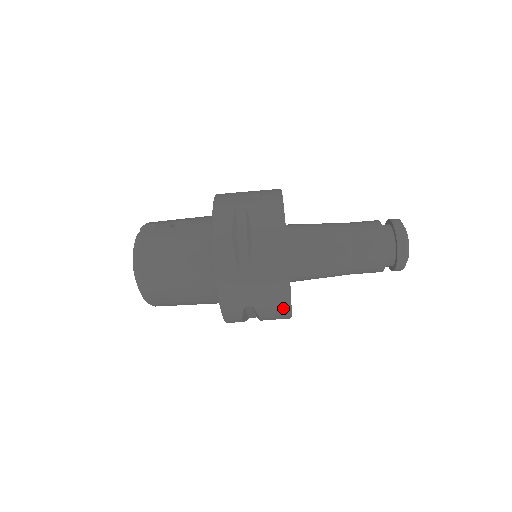
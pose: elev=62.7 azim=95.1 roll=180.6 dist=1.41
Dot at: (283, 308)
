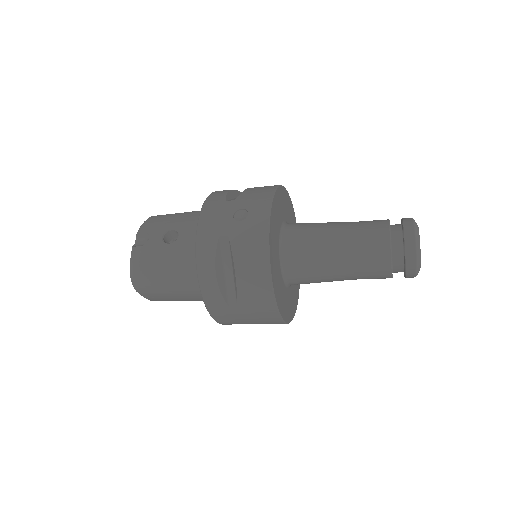
Dot at: occluded
